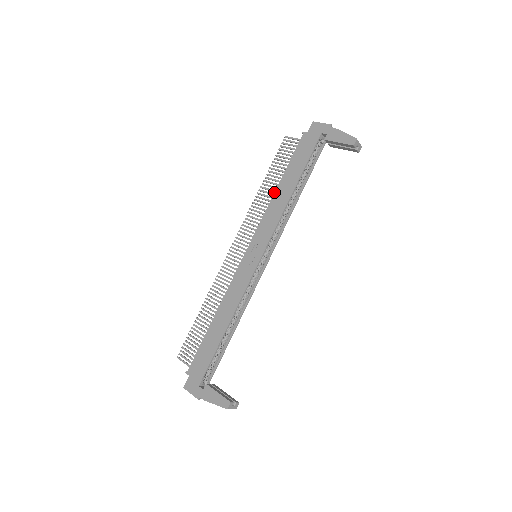
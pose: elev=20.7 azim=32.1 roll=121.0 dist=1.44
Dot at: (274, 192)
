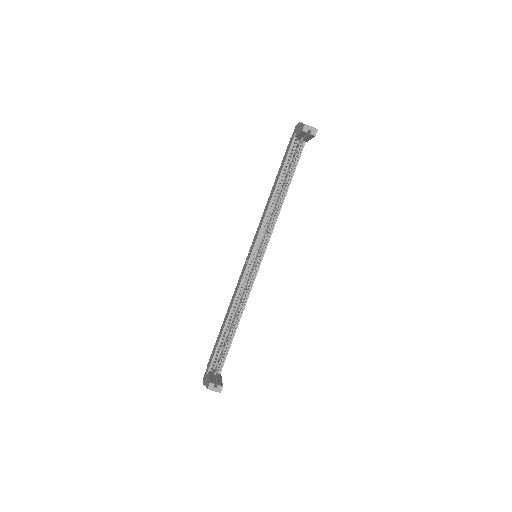
Dot at: (269, 197)
